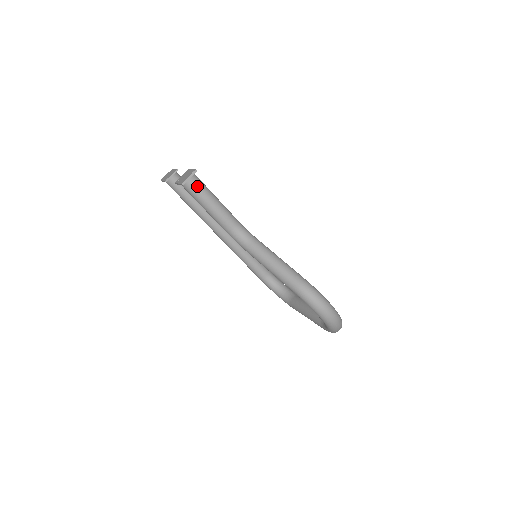
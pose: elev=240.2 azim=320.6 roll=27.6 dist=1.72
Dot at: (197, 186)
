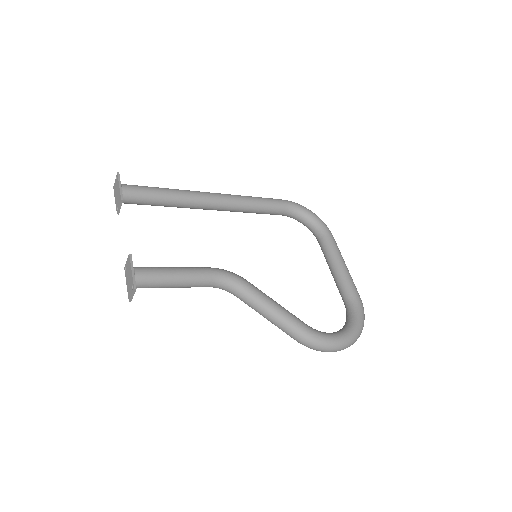
Dot at: (147, 286)
